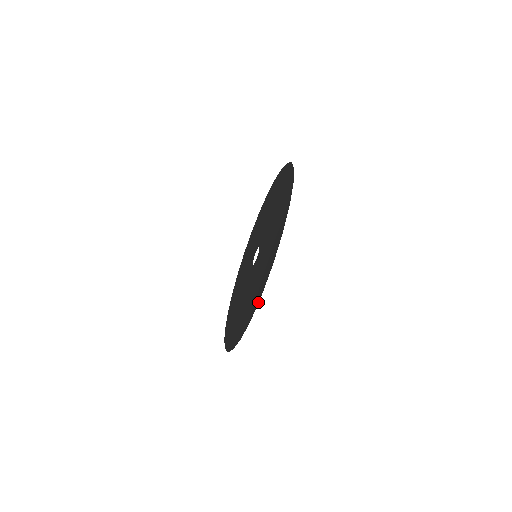
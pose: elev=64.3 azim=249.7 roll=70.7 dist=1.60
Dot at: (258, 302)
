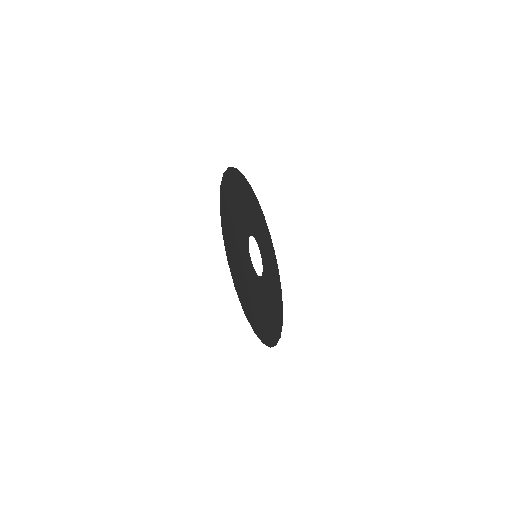
Dot at: occluded
